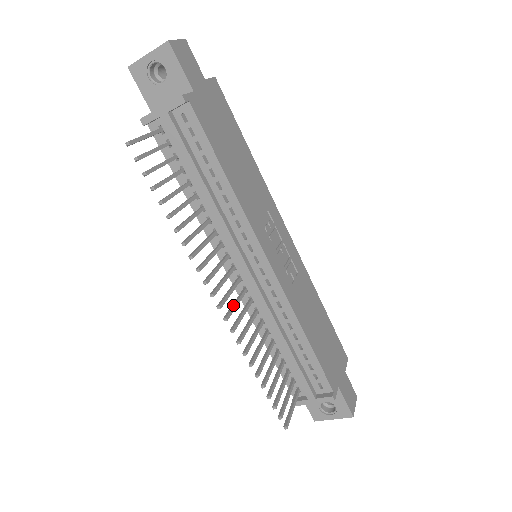
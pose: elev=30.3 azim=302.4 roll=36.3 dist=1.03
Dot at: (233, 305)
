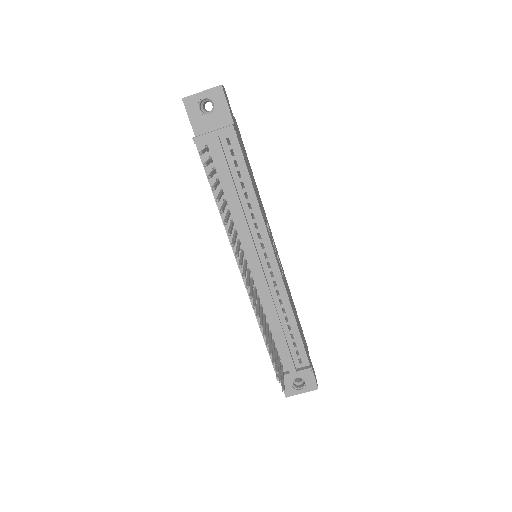
Dot at: (251, 288)
